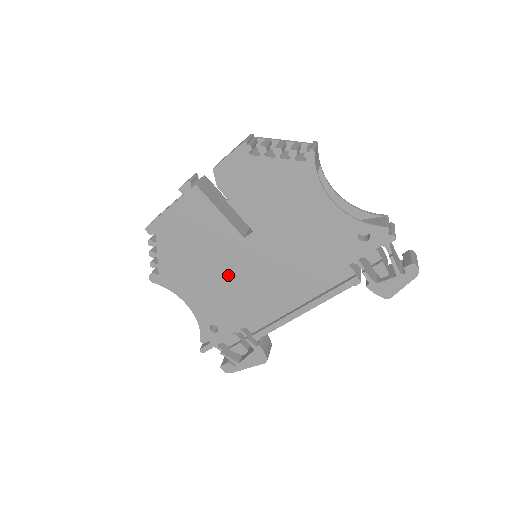
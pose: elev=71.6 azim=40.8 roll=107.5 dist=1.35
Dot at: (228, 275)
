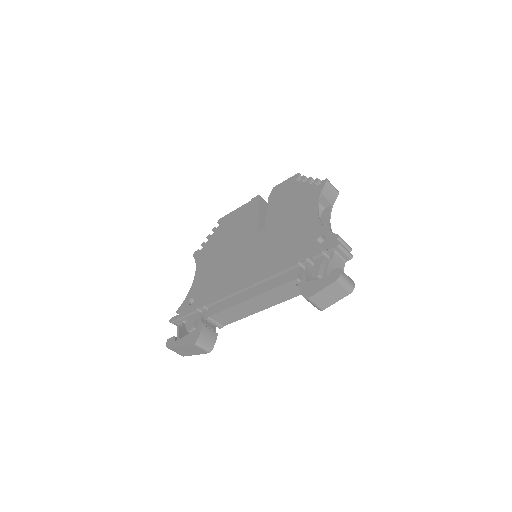
Dot at: (231, 258)
